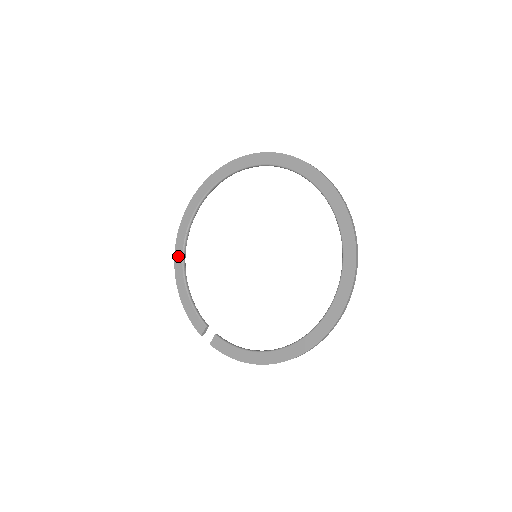
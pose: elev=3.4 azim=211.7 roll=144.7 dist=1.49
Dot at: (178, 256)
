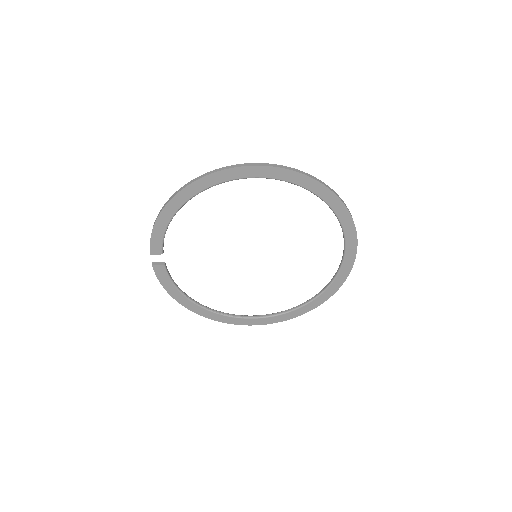
Dot at: (195, 188)
